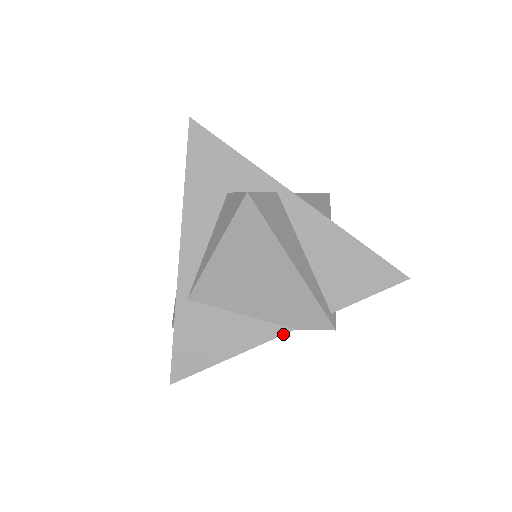
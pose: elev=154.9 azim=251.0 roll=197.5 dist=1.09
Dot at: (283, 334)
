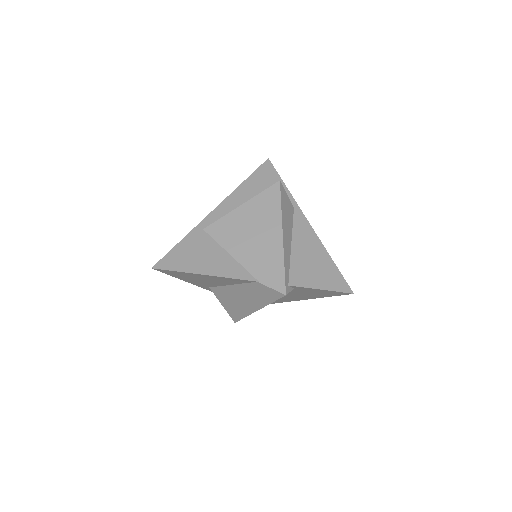
Dot at: (248, 280)
